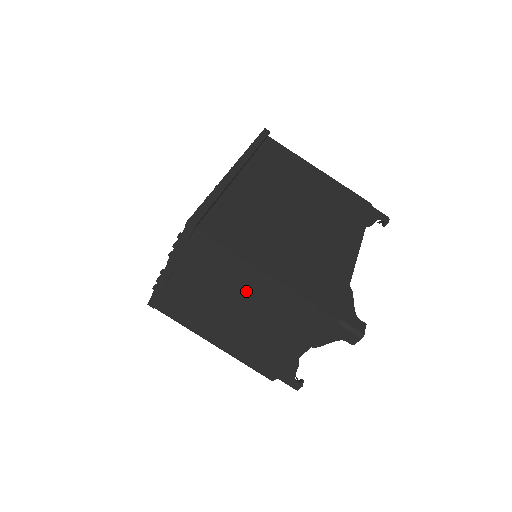
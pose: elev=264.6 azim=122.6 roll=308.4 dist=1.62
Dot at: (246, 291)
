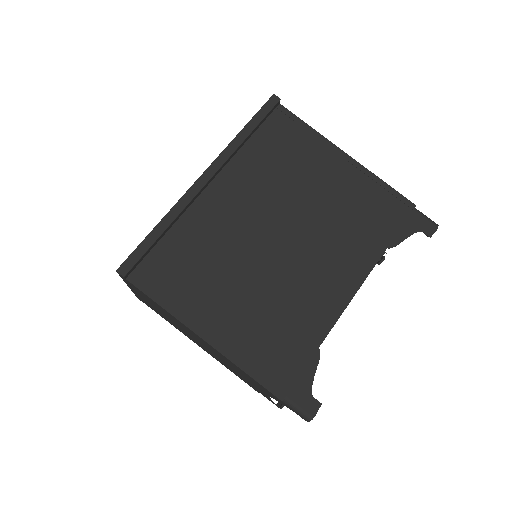
Dot at: (195, 336)
